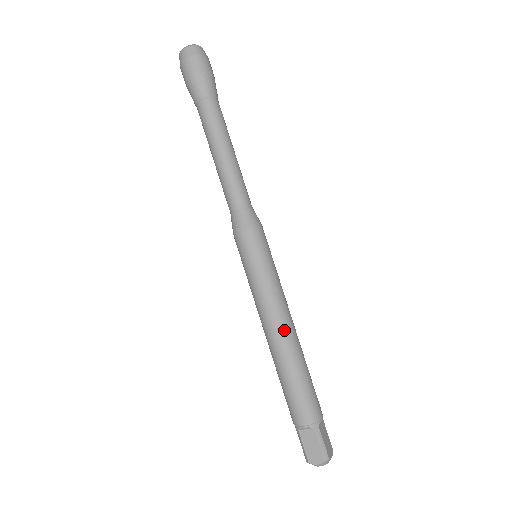
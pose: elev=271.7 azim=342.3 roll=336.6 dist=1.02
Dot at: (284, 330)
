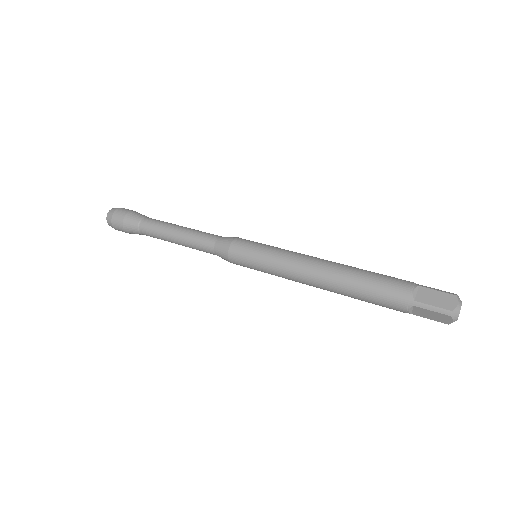
Dot at: (322, 260)
